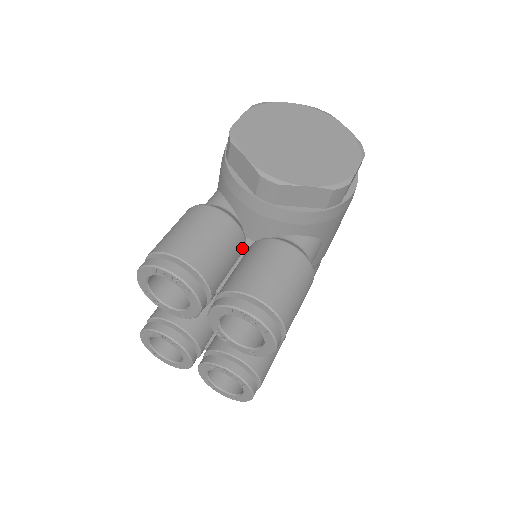
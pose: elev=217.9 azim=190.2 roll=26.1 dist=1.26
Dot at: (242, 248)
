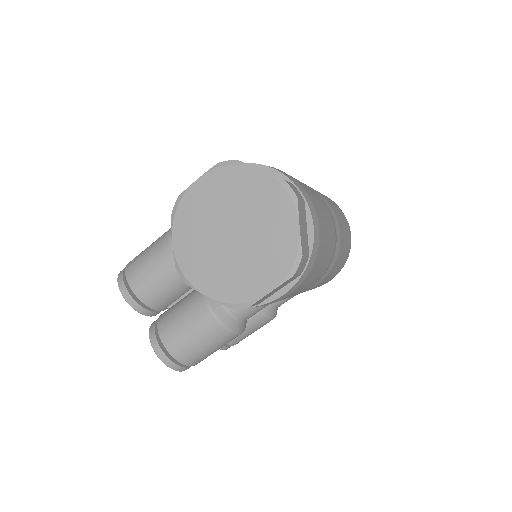
Dot at: occluded
